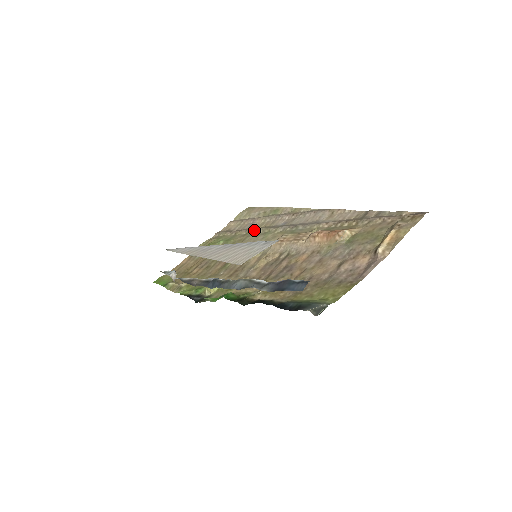
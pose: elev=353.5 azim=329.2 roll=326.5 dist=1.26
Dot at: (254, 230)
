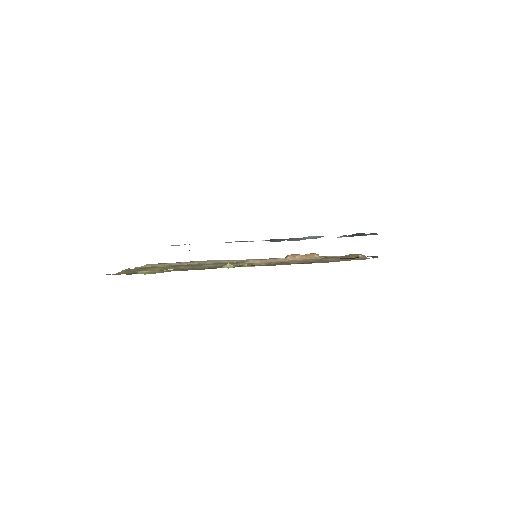
Dot at: (199, 263)
